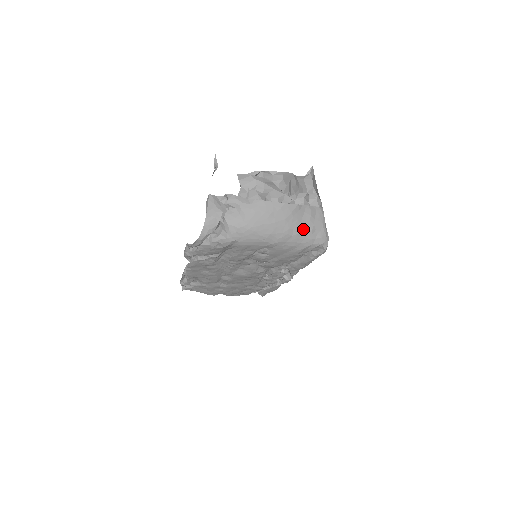
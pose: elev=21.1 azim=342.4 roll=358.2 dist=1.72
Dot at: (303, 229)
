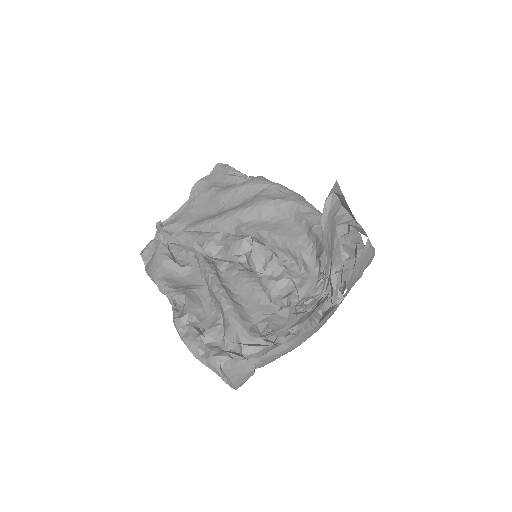
Dot at: occluded
